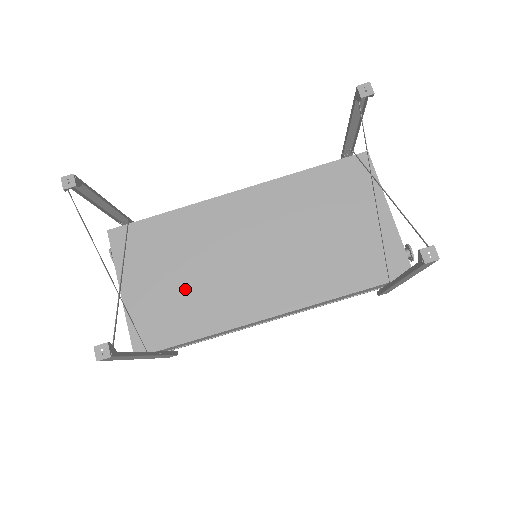
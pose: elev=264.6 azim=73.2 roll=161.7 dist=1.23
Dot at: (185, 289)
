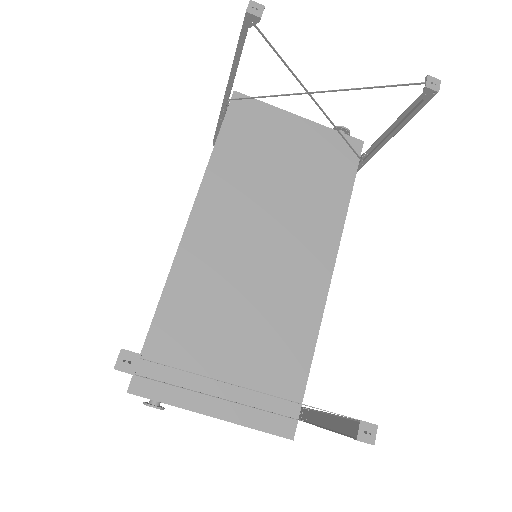
Dot at: (255, 342)
